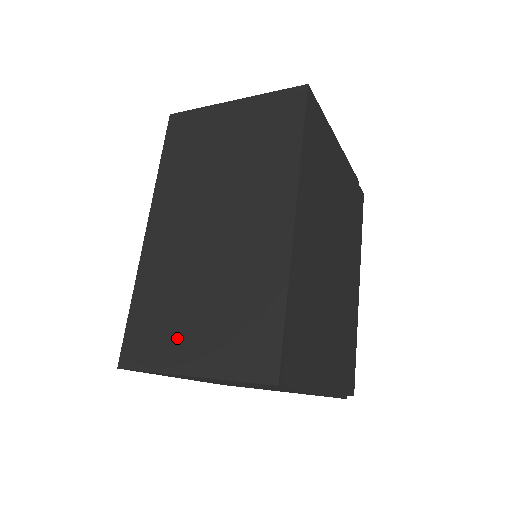
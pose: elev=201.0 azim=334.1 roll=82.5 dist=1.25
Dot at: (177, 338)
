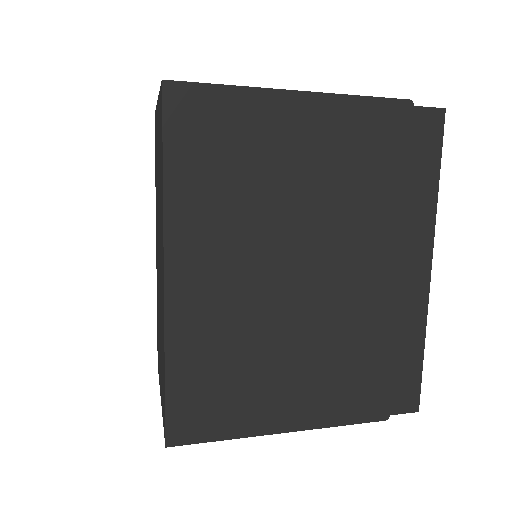
Dot at: (159, 361)
